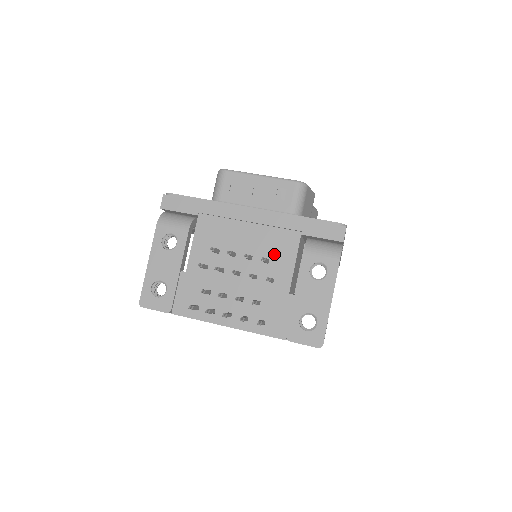
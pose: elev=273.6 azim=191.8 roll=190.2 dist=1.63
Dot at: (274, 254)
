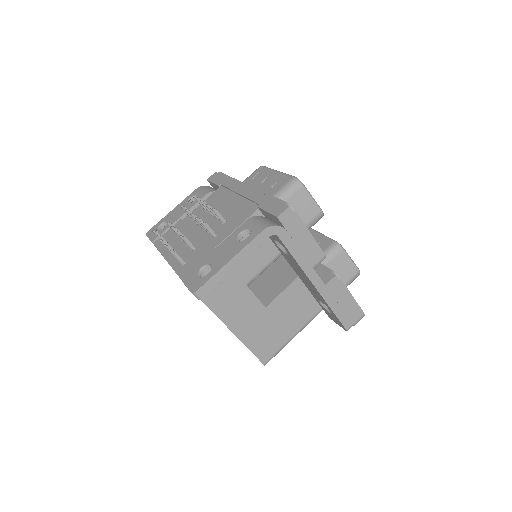
Dot at: (232, 218)
